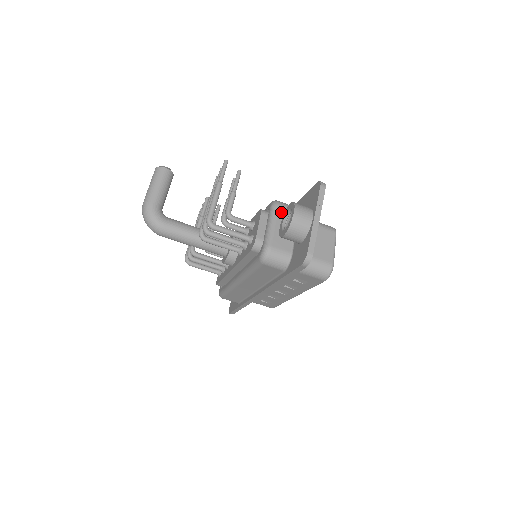
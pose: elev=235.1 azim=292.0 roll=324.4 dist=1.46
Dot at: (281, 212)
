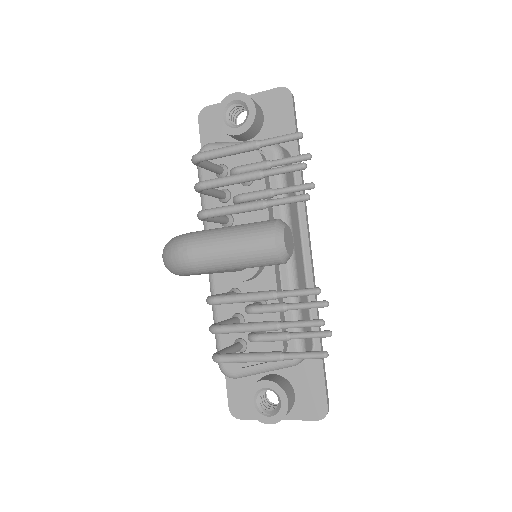
Dot at: occluded
